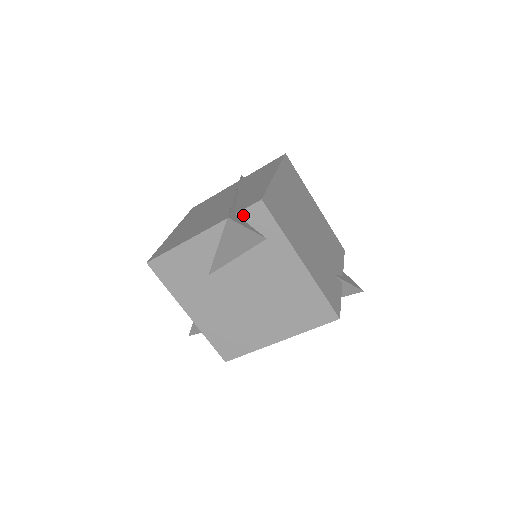
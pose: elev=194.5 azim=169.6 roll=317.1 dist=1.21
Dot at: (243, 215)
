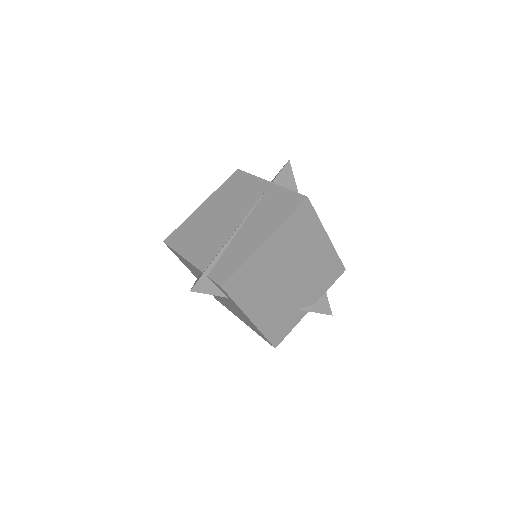
Dot at: (212, 280)
